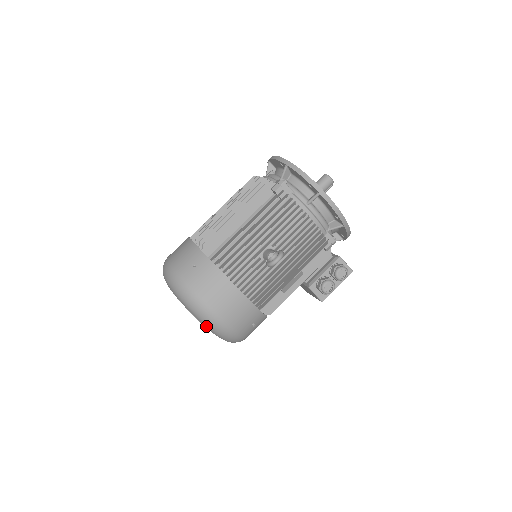
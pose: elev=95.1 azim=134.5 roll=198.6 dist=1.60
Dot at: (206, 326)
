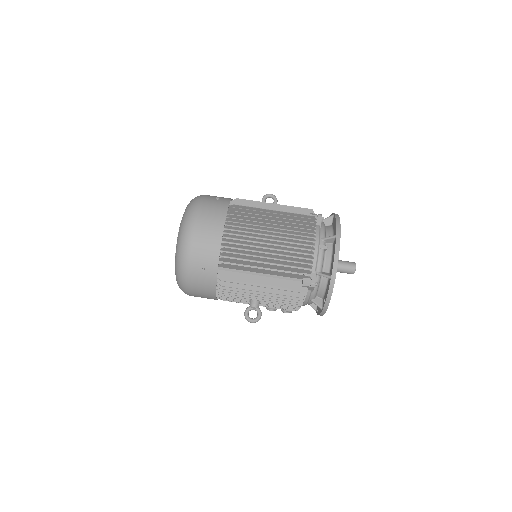
Dot at: occluded
